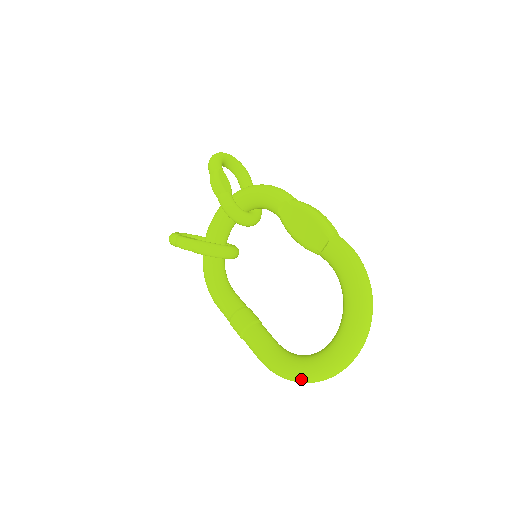
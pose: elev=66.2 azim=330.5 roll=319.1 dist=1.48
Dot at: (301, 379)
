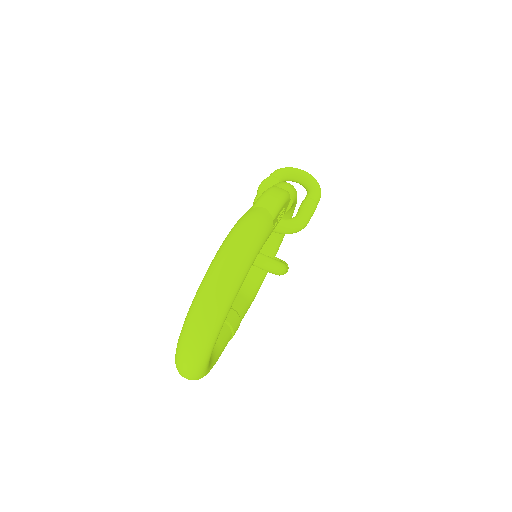
Dot at: occluded
